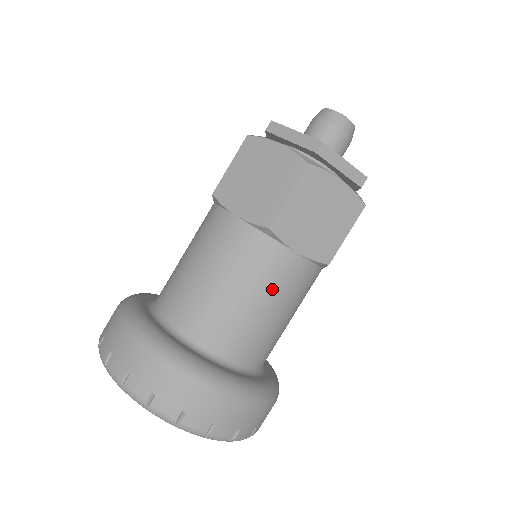
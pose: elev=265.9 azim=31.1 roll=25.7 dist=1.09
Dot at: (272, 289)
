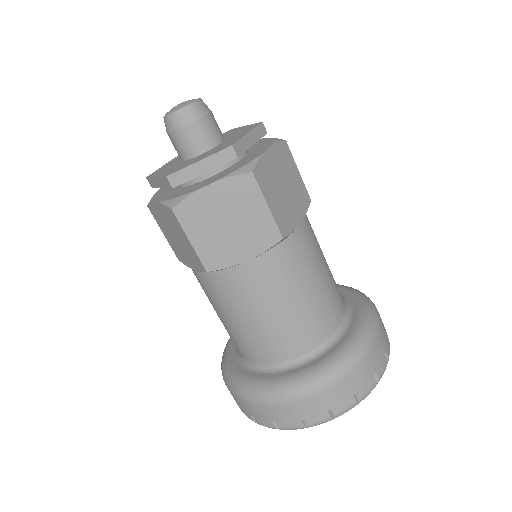
Dot at: (315, 260)
